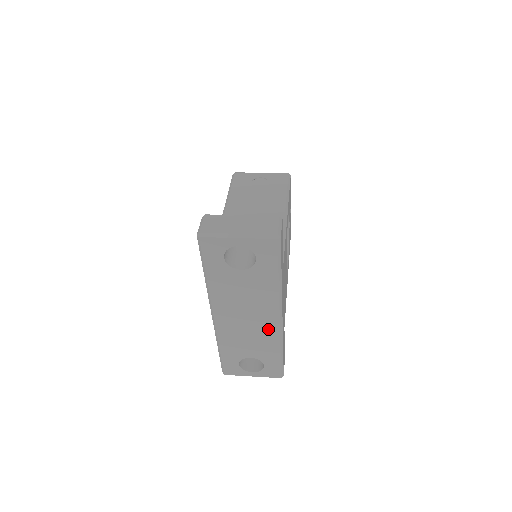
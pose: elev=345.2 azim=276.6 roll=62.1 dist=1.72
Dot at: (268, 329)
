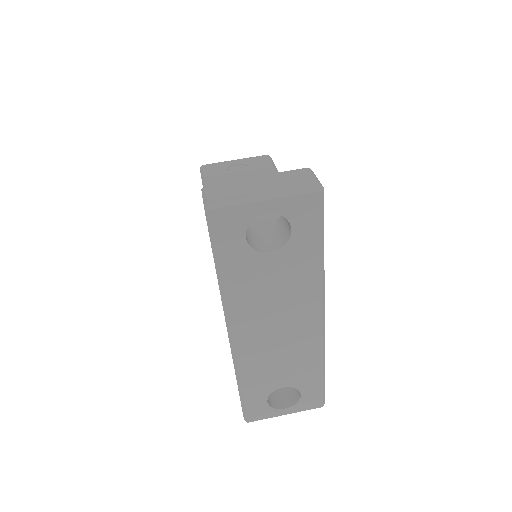
Dot at: (306, 338)
